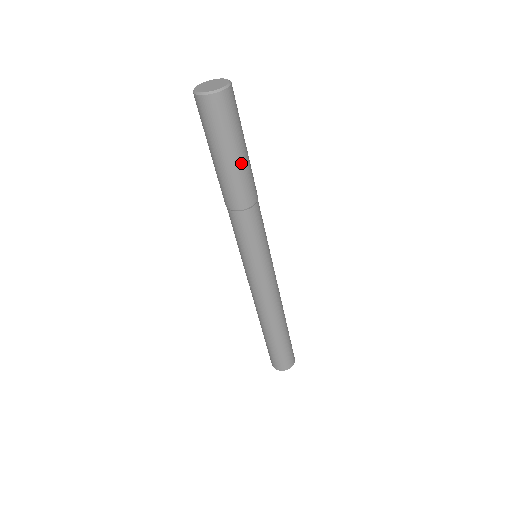
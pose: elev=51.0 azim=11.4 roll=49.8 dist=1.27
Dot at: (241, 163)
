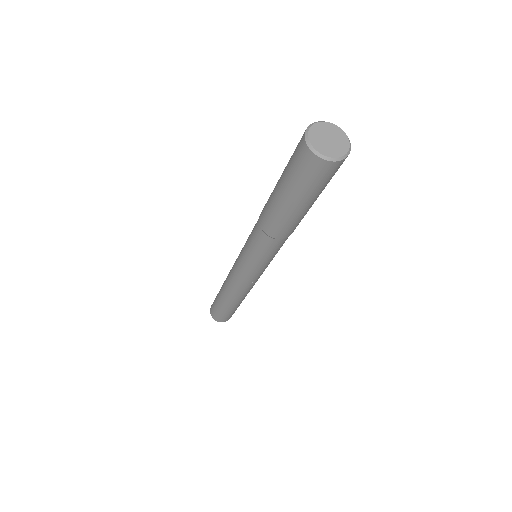
Dot at: occluded
